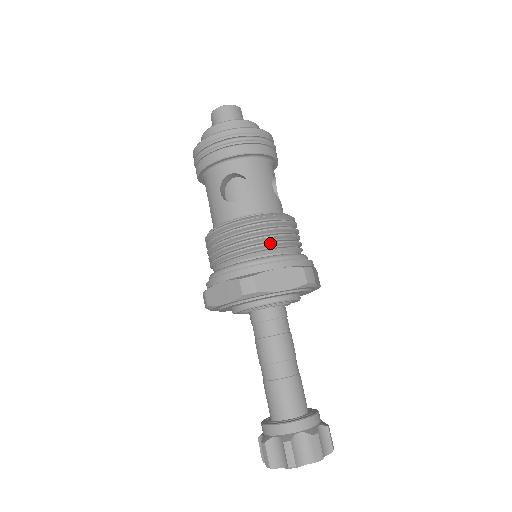
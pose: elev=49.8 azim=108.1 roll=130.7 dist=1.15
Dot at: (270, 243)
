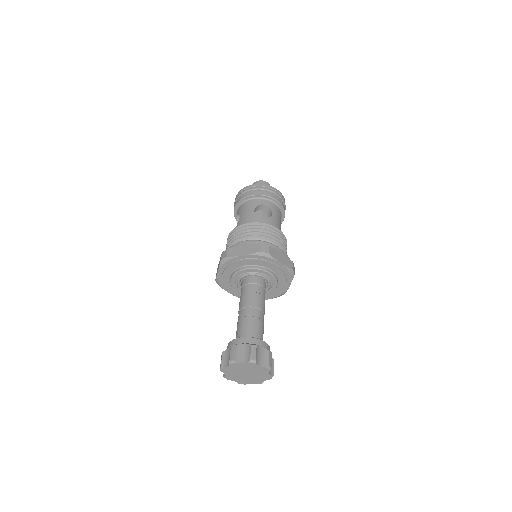
Dot at: (278, 241)
